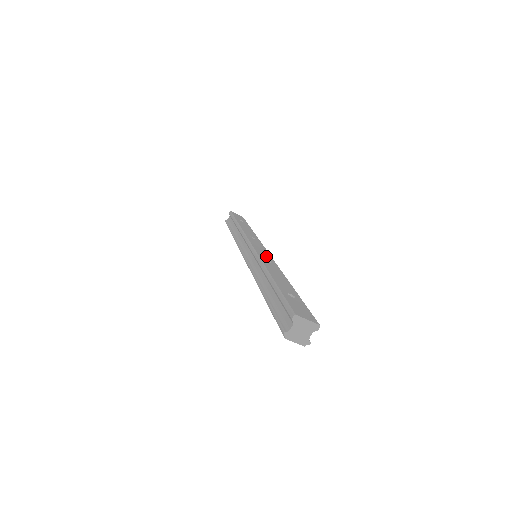
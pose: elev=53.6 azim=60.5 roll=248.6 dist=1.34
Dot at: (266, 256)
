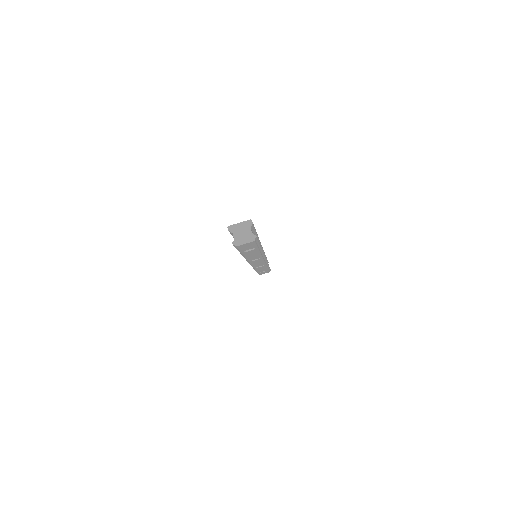
Dot at: occluded
